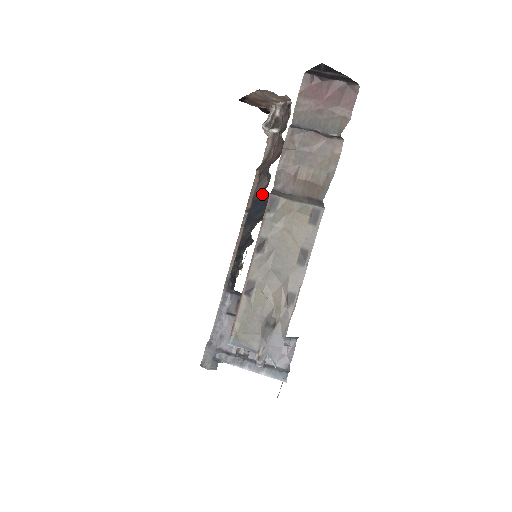
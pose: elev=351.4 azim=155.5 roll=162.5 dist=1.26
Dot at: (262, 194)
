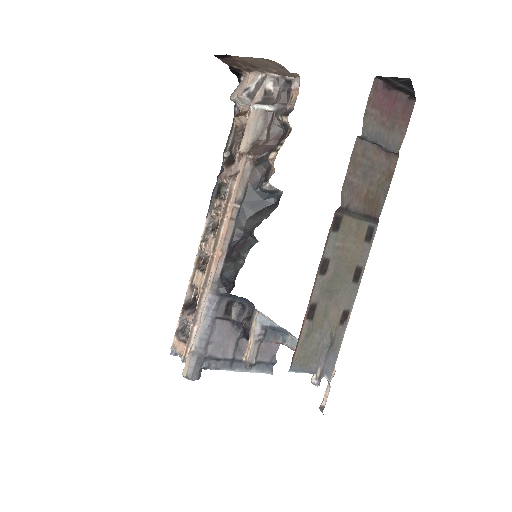
Dot at: (265, 187)
